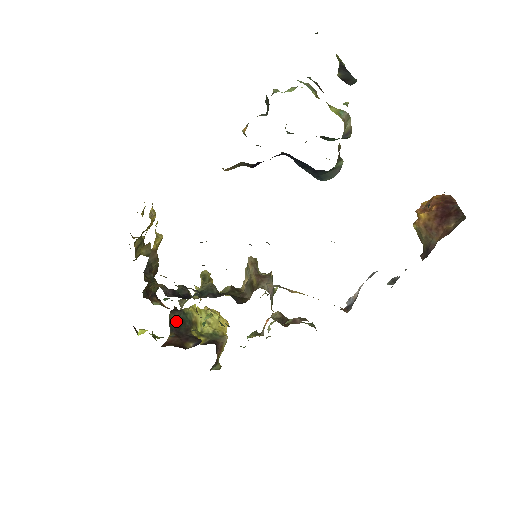
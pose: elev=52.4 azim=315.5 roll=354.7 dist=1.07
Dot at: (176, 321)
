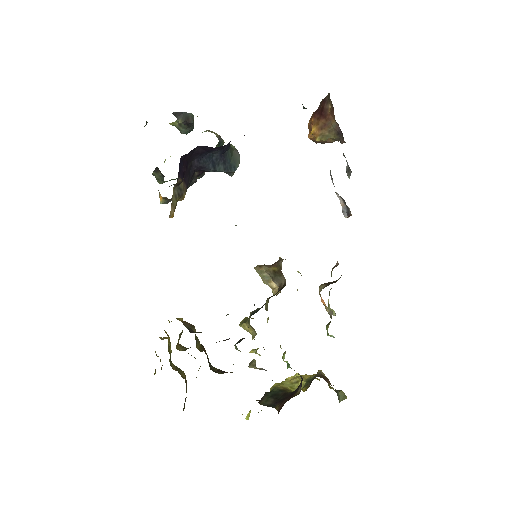
Dot at: (269, 400)
